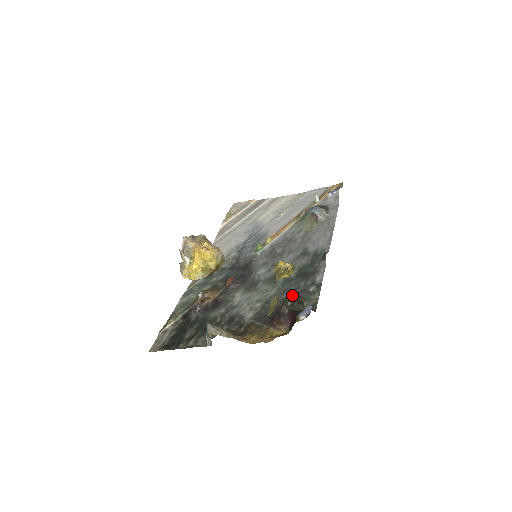
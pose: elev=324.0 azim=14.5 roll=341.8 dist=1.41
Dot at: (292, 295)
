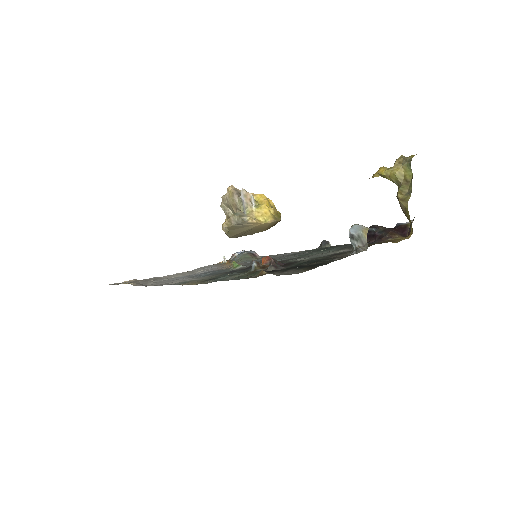
Dot at: (371, 226)
